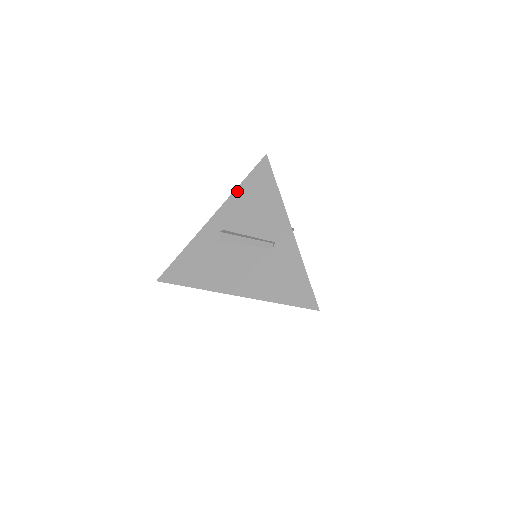
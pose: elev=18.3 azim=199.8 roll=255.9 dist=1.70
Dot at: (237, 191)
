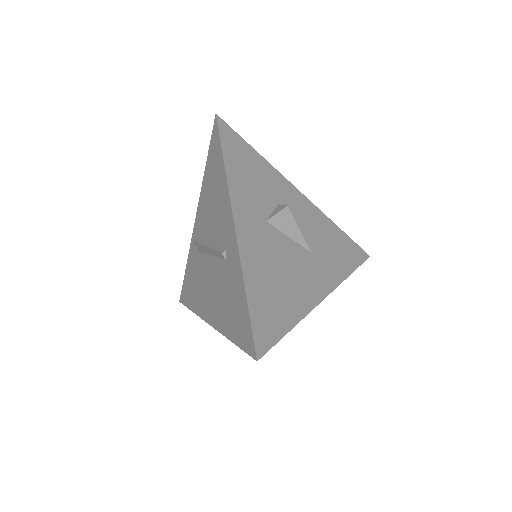
Dot at: (204, 179)
